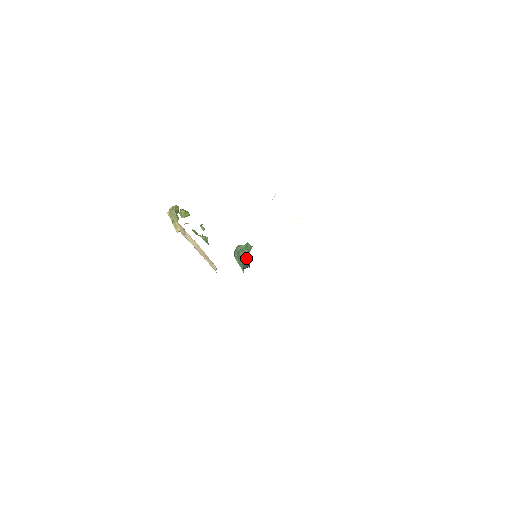
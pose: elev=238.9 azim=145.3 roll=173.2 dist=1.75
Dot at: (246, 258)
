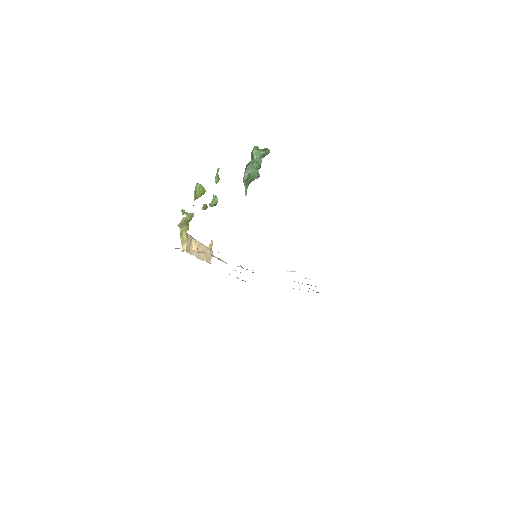
Dot at: (255, 177)
